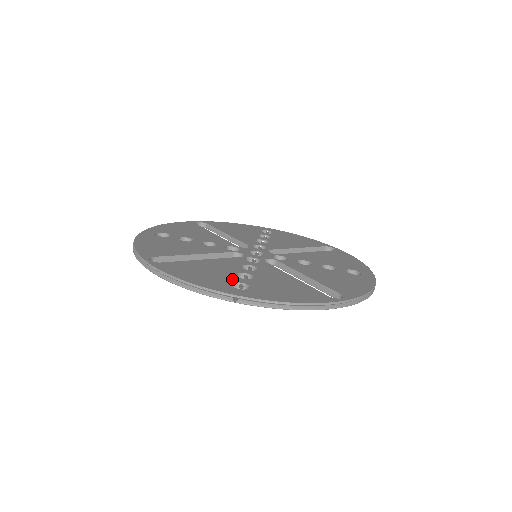
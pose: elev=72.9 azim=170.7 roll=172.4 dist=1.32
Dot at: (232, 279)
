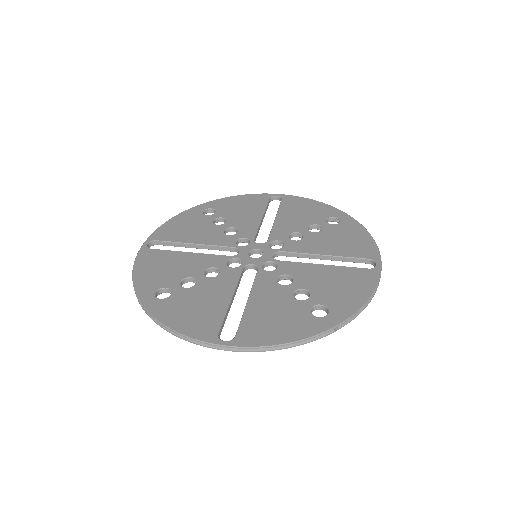
Dot at: (170, 283)
